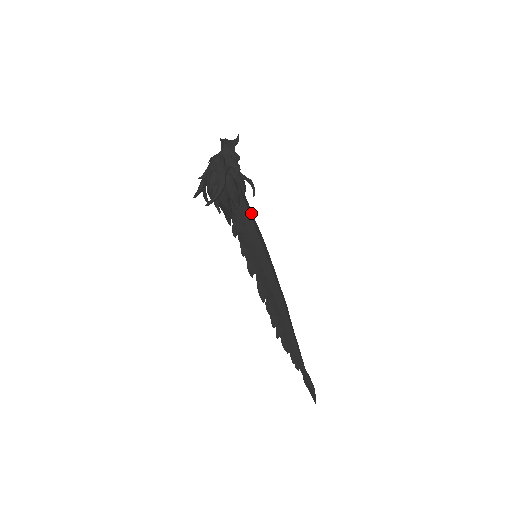
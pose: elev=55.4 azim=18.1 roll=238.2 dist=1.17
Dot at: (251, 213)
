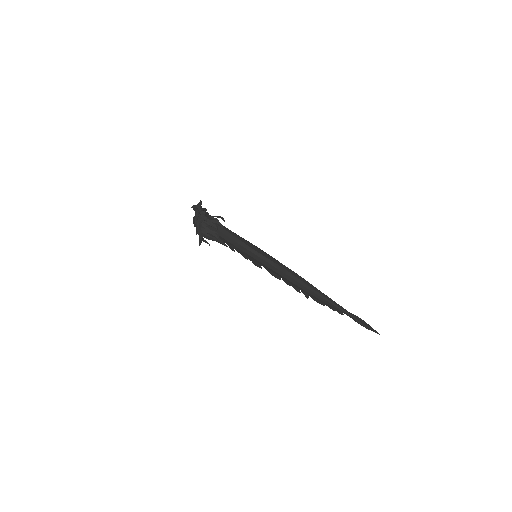
Dot at: (232, 236)
